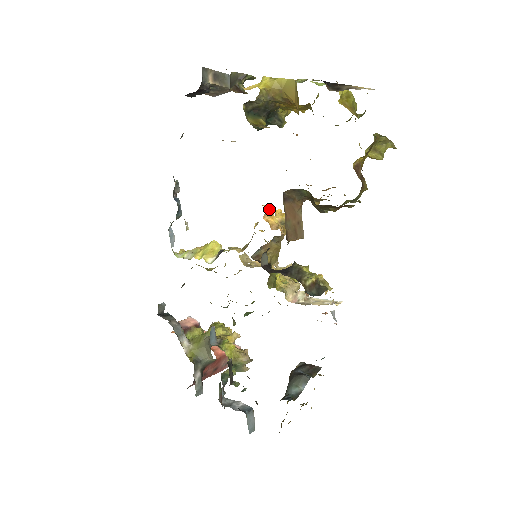
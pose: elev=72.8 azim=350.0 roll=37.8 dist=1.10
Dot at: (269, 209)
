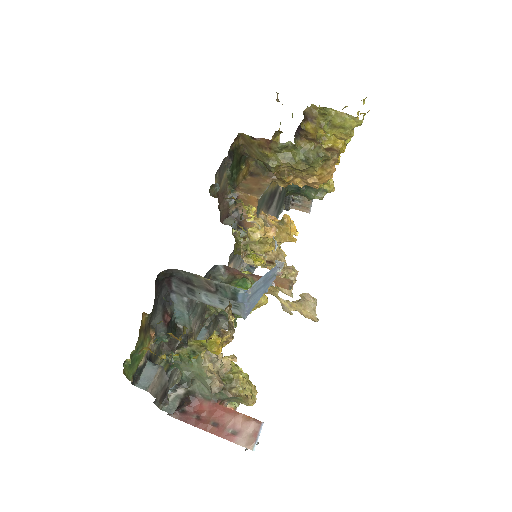
Dot at: (273, 216)
